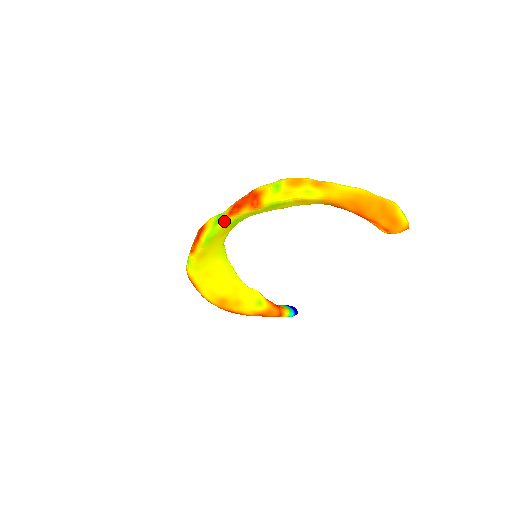
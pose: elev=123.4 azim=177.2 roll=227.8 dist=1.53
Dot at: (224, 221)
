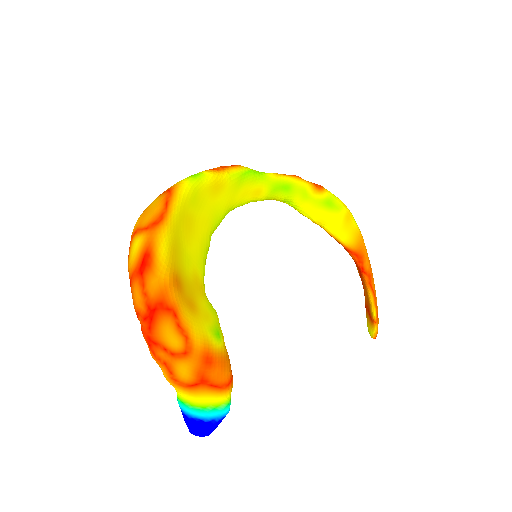
Dot at: (279, 174)
